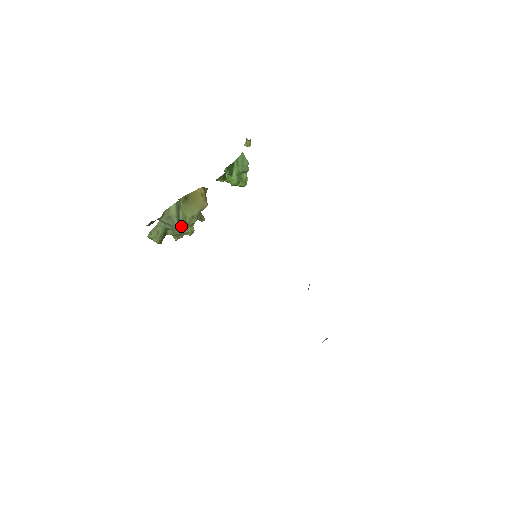
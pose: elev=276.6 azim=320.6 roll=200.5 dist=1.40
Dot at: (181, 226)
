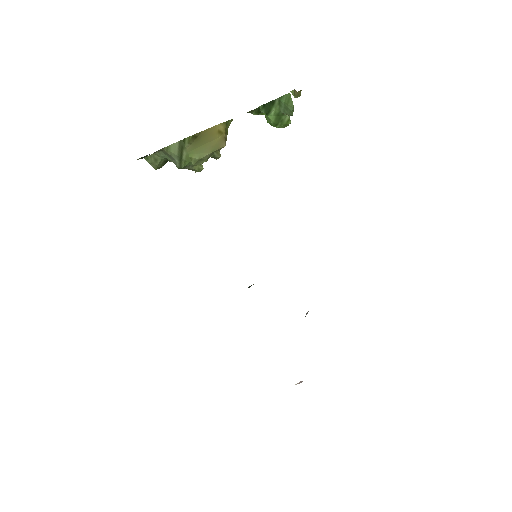
Dot at: (183, 167)
